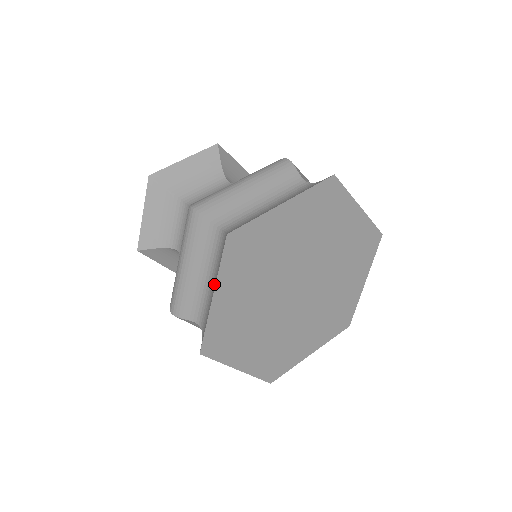
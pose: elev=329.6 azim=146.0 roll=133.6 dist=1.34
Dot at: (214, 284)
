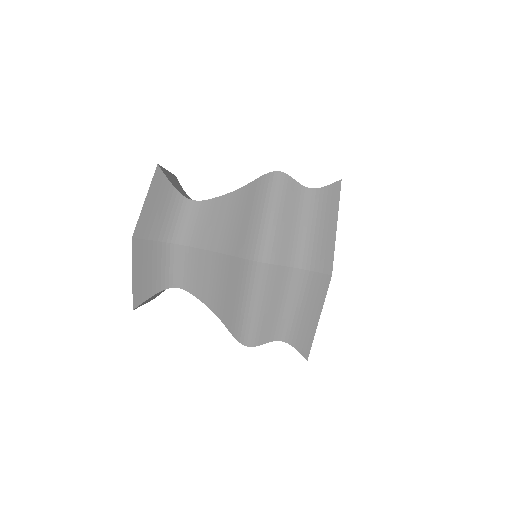
Dot at: (306, 310)
